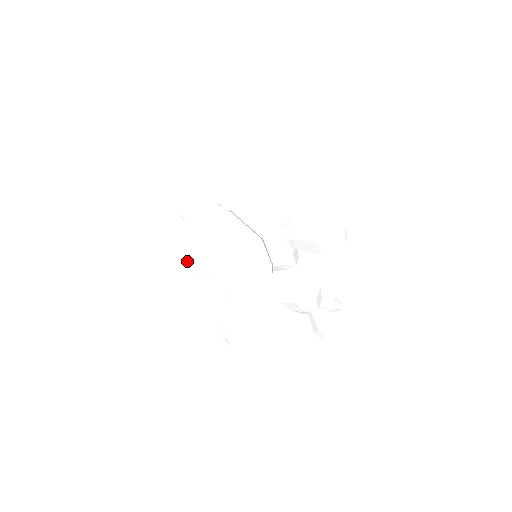
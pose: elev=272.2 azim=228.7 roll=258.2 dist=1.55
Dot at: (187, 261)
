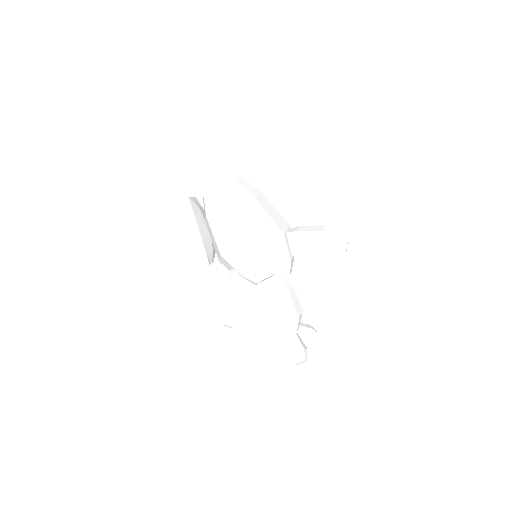
Dot at: (193, 240)
